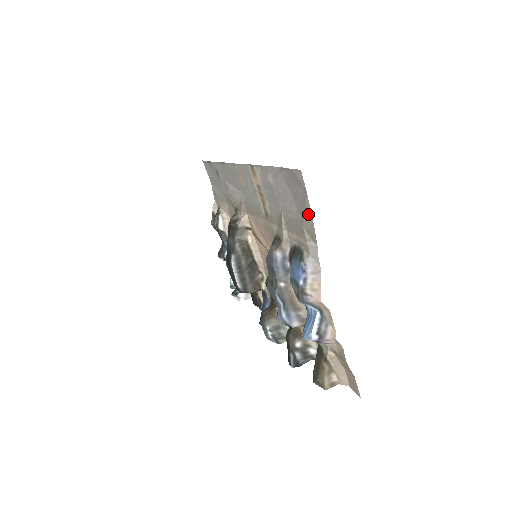
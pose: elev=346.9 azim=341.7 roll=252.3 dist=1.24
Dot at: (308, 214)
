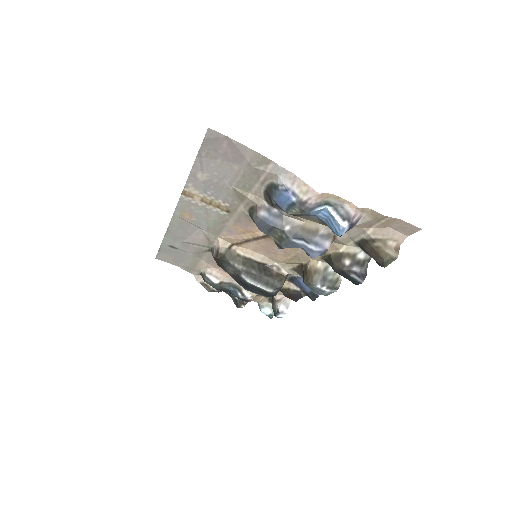
Dot at: (245, 151)
